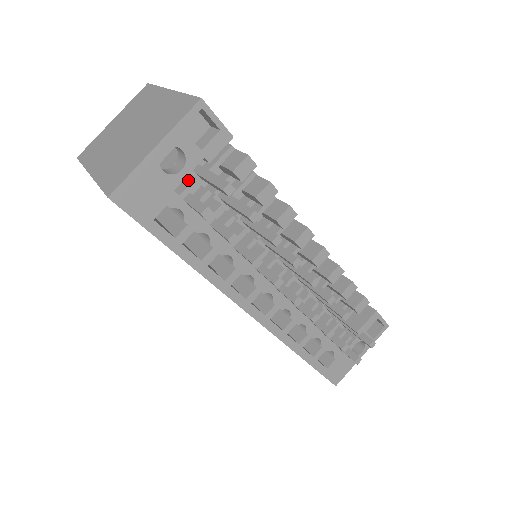
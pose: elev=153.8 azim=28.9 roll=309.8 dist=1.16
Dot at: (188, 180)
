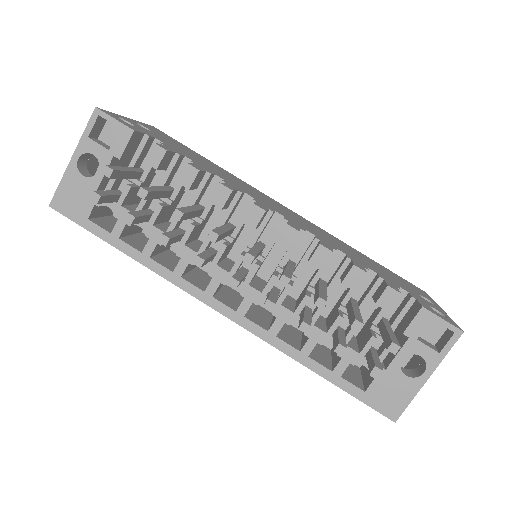
Dot at: (112, 180)
